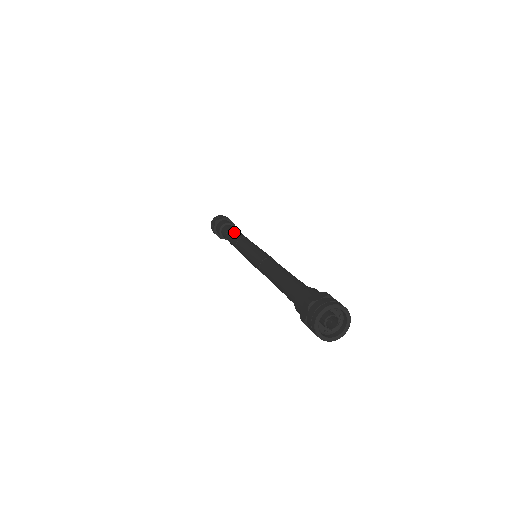
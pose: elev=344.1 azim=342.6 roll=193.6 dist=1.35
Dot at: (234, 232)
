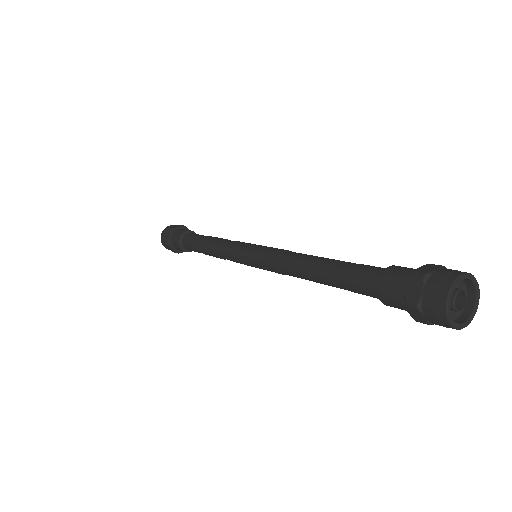
Dot at: (201, 244)
